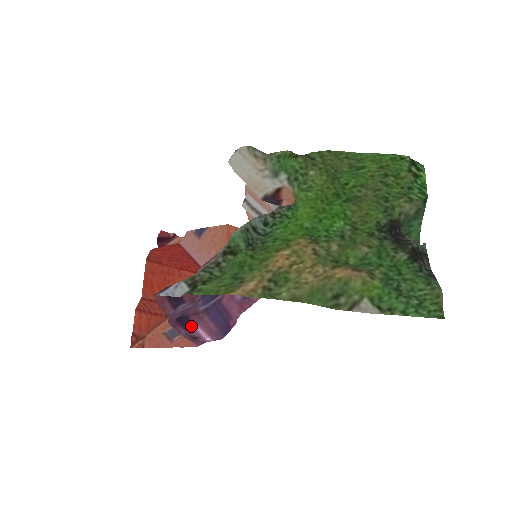
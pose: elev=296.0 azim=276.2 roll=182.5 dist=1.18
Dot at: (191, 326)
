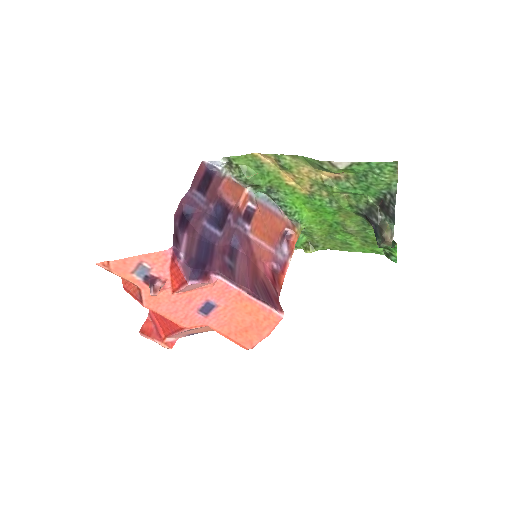
Dot at: (183, 231)
